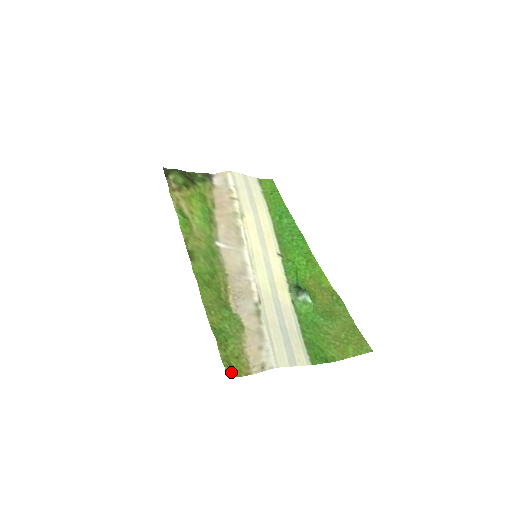
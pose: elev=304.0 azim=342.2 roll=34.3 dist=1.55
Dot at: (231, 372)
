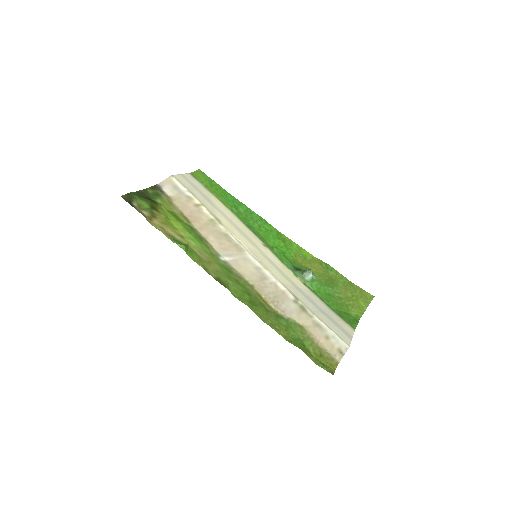
Dot at: (330, 370)
